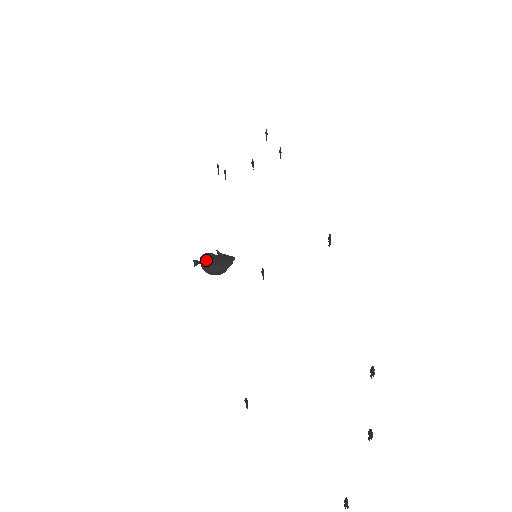
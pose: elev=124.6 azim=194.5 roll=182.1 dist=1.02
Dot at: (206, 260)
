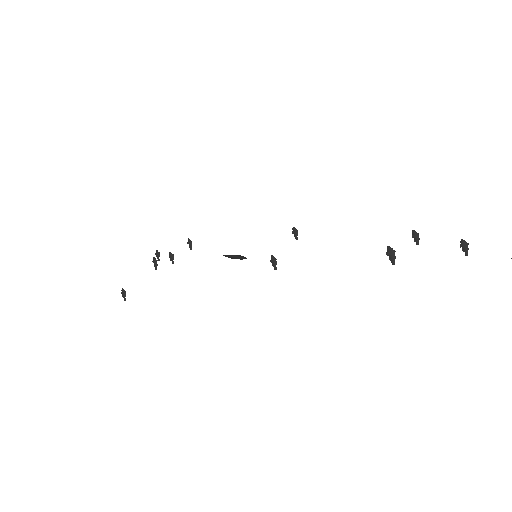
Dot at: (226, 255)
